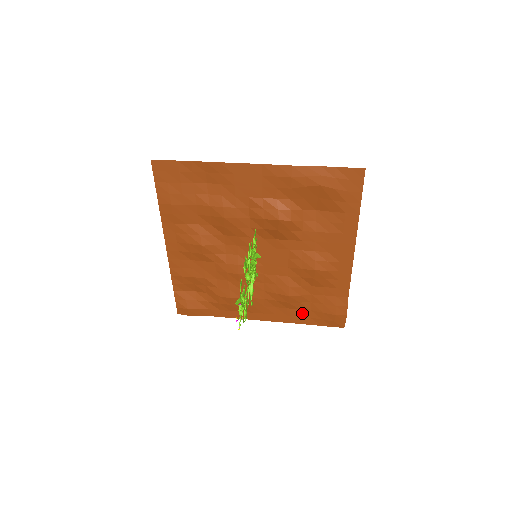
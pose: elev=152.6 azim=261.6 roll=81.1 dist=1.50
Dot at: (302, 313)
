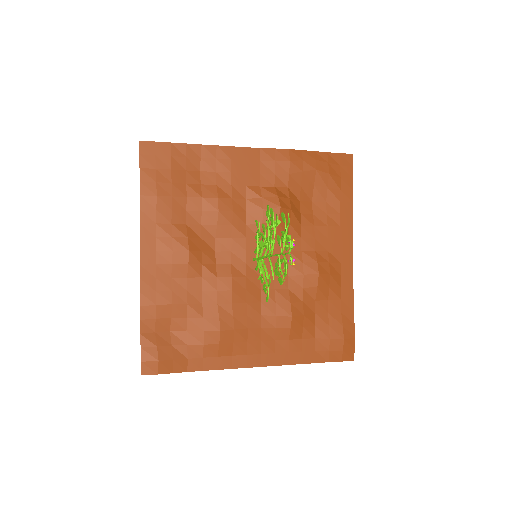
Dot at: (306, 345)
